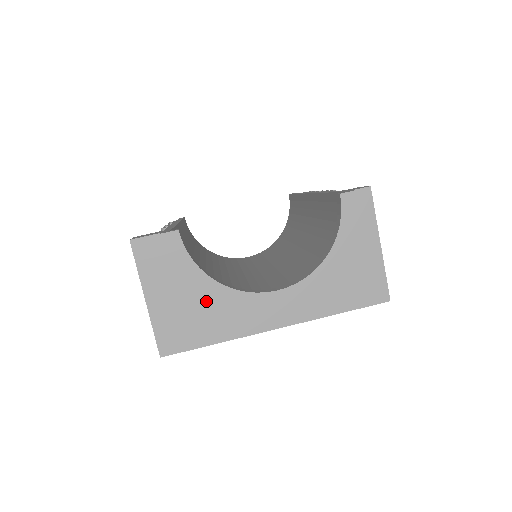
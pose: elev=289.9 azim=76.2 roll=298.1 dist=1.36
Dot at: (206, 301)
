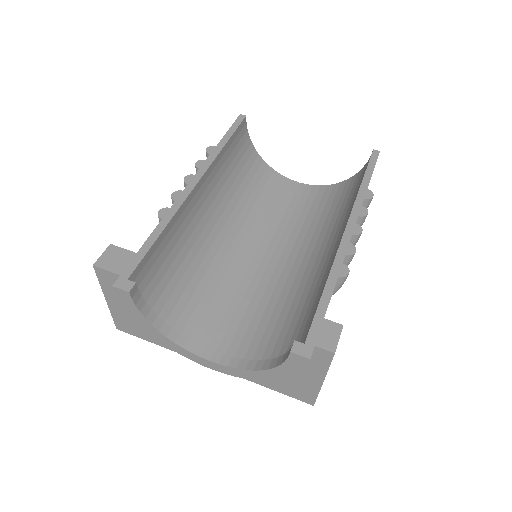
Dot at: occluded
